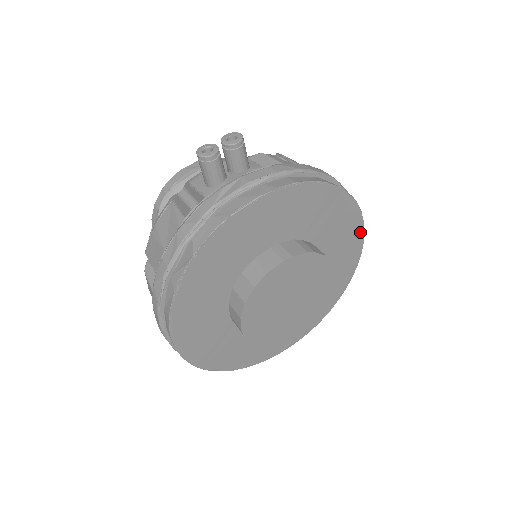
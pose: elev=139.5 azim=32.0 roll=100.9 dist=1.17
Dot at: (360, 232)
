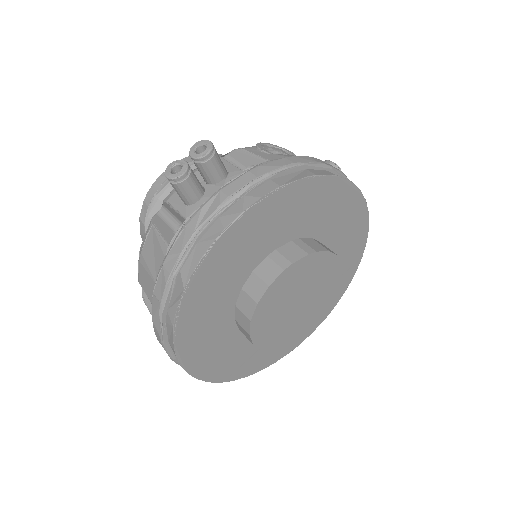
Dot at: (363, 211)
